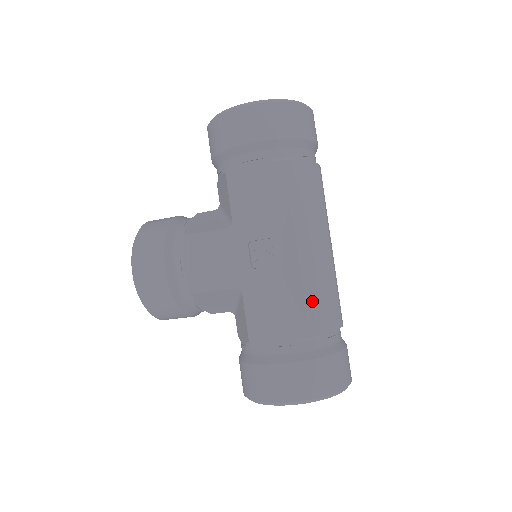
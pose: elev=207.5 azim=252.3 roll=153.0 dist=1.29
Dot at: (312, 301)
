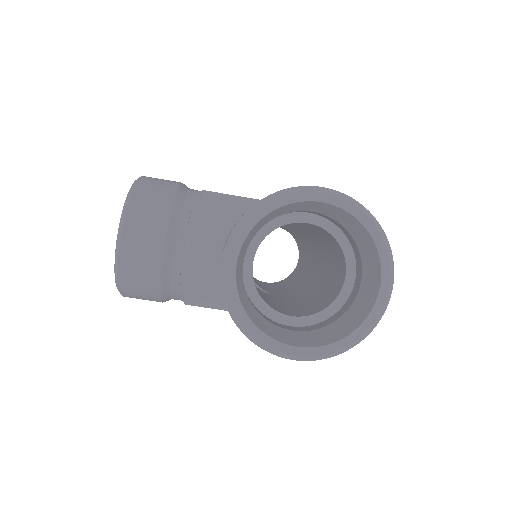
Dot at: occluded
